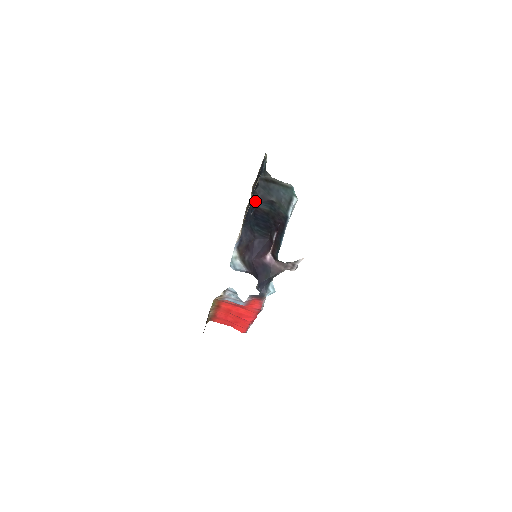
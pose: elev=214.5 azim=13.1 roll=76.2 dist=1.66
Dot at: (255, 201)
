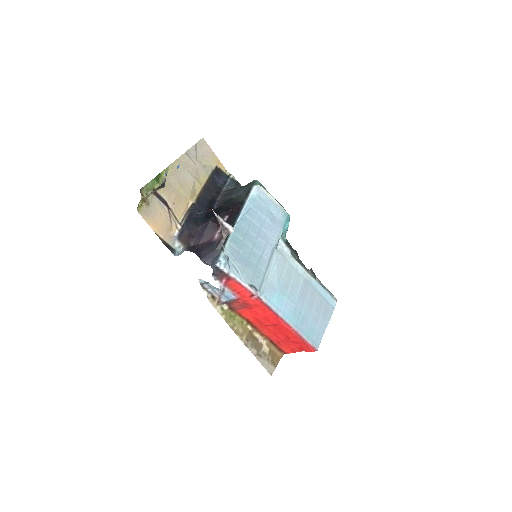
Dot at: (216, 207)
